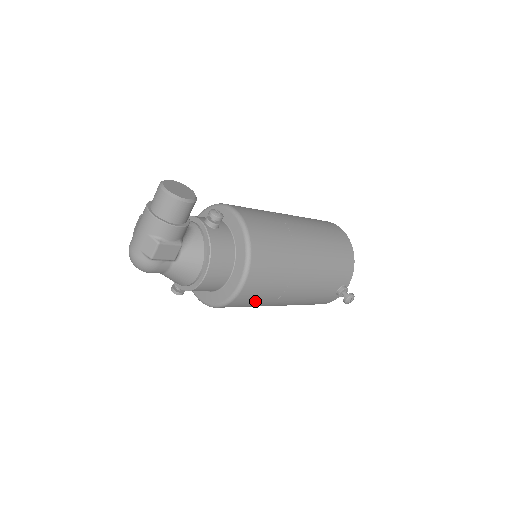
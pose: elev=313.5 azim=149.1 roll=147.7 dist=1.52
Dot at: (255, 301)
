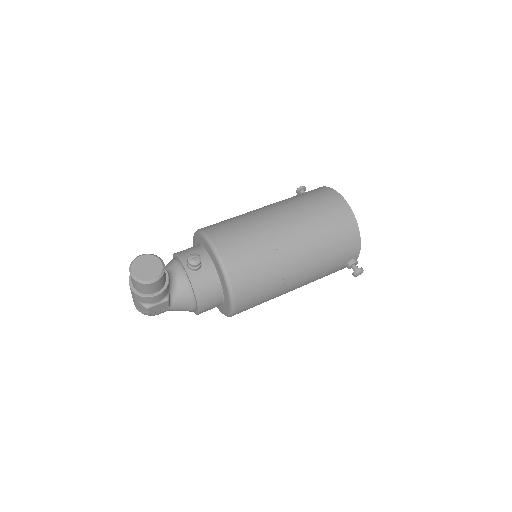
Dot at: occluded
